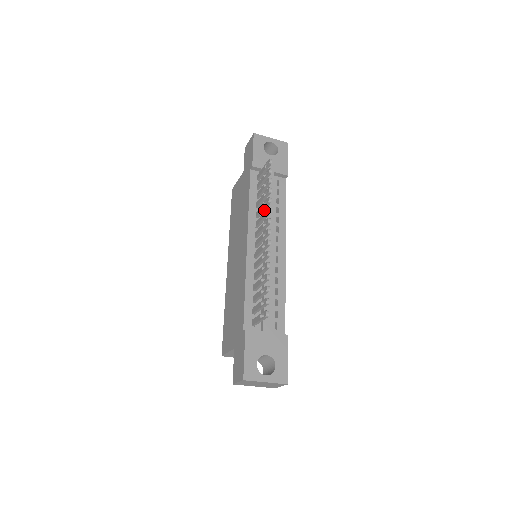
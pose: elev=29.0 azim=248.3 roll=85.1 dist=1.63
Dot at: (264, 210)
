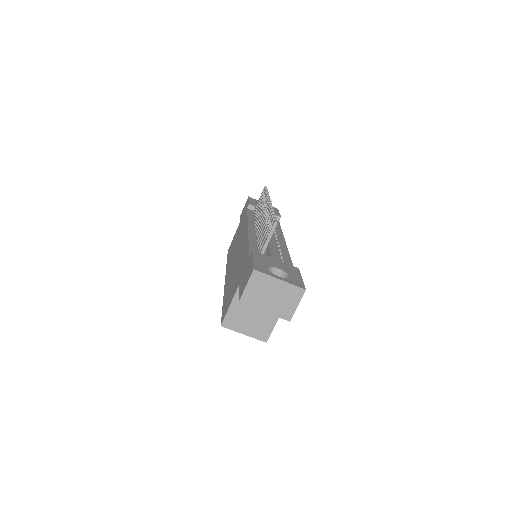
Dot at: occluded
